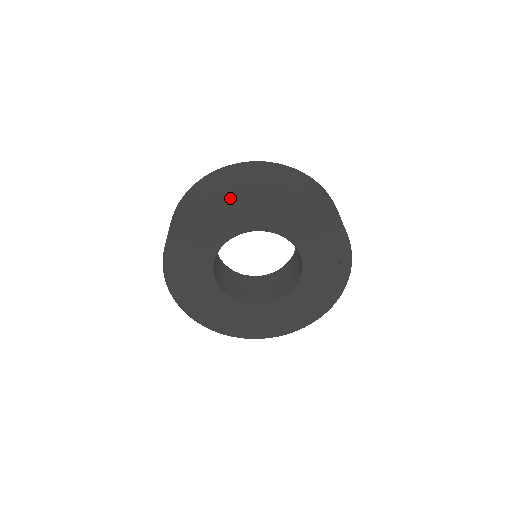
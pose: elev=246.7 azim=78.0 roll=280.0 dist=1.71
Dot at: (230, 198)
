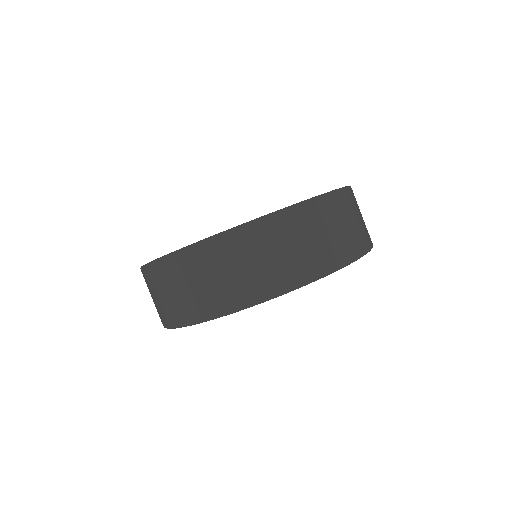
Dot at: occluded
